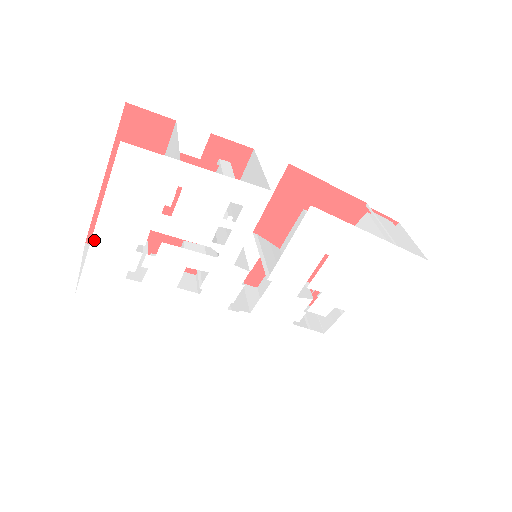
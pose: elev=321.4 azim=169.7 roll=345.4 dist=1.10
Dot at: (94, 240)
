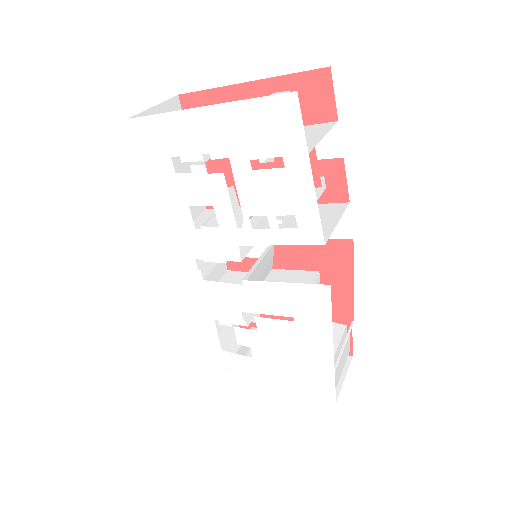
Dot at: (190, 111)
